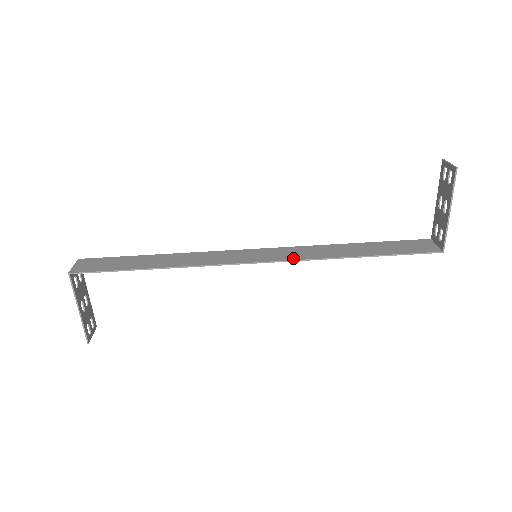
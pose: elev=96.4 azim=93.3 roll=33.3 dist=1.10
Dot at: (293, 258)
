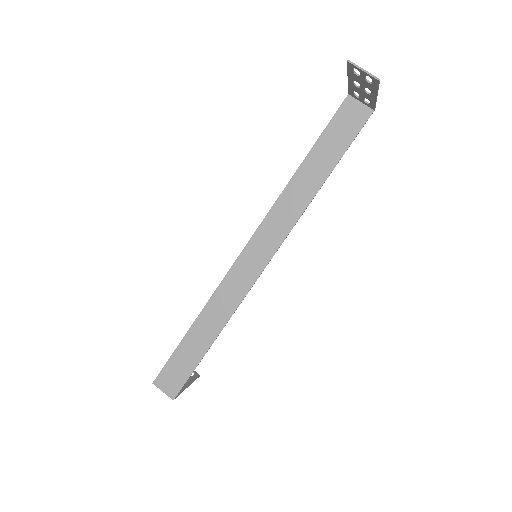
Dot at: (285, 234)
